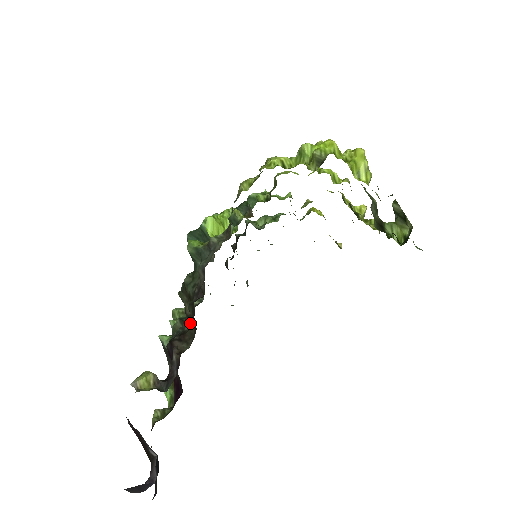
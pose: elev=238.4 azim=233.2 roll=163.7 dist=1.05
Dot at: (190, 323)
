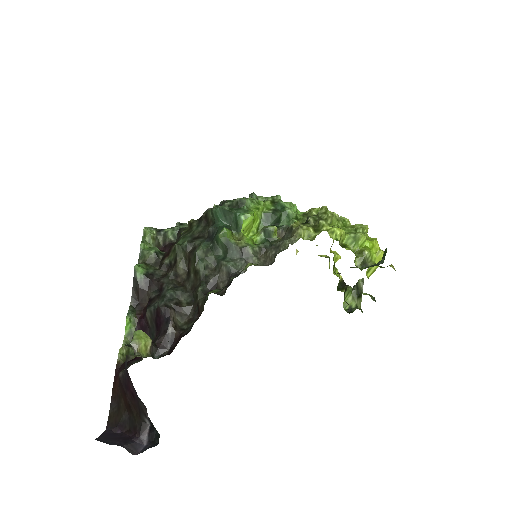
Dot at: (186, 295)
